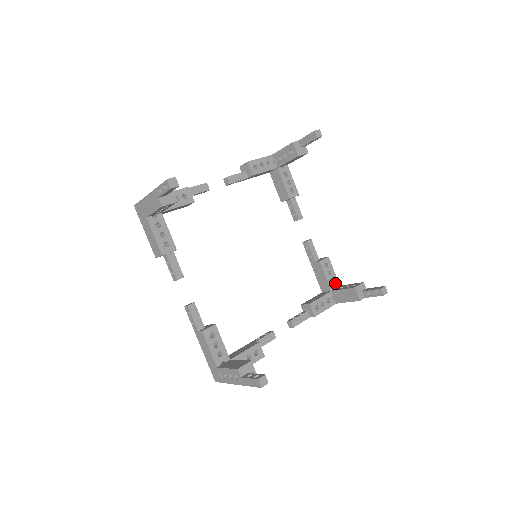
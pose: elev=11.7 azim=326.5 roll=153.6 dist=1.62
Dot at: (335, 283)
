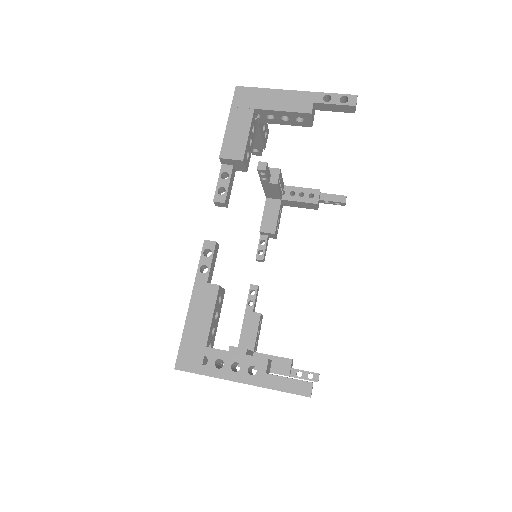
Dot at: (282, 188)
